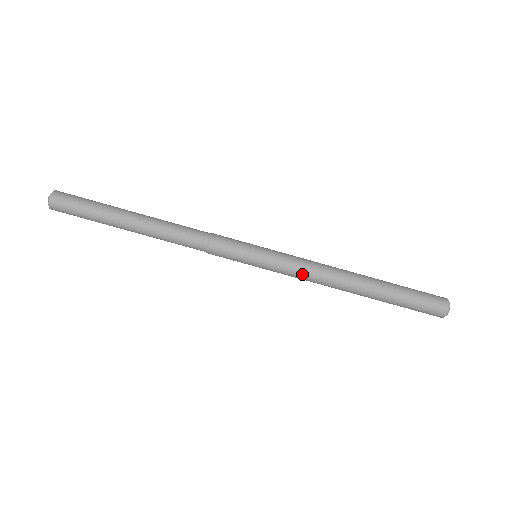
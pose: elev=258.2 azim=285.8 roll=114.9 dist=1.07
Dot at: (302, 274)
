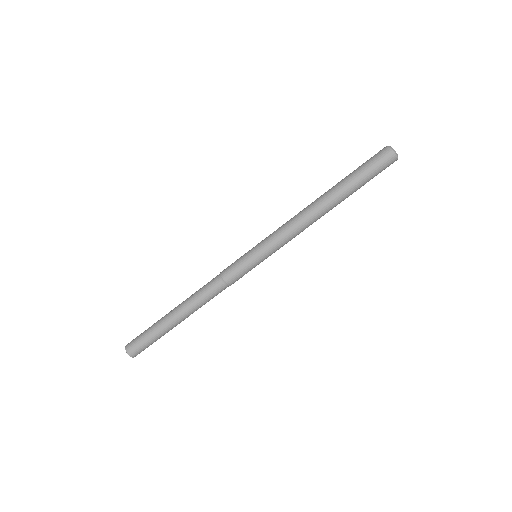
Dot at: (289, 234)
